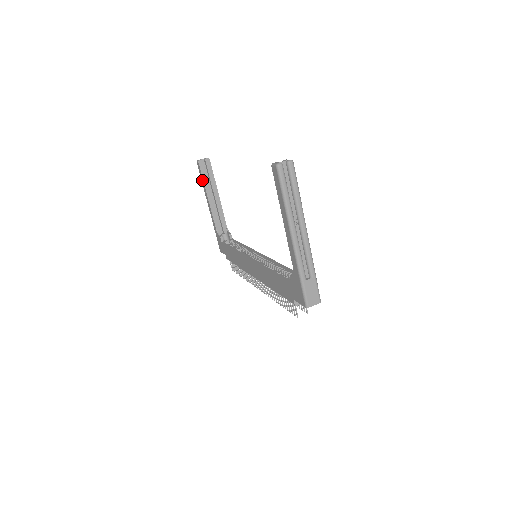
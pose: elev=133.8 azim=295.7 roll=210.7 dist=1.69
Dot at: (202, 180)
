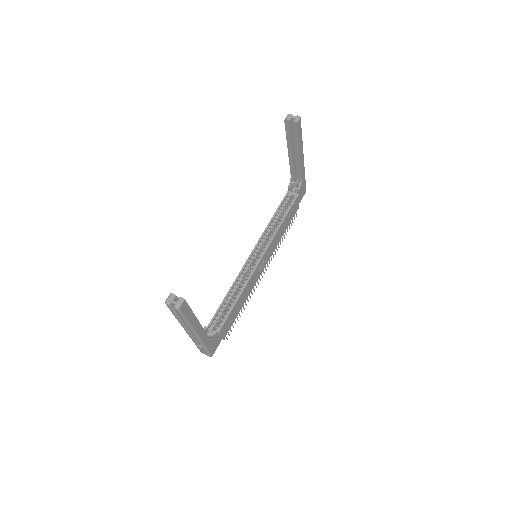
Dot at: (287, 134)
